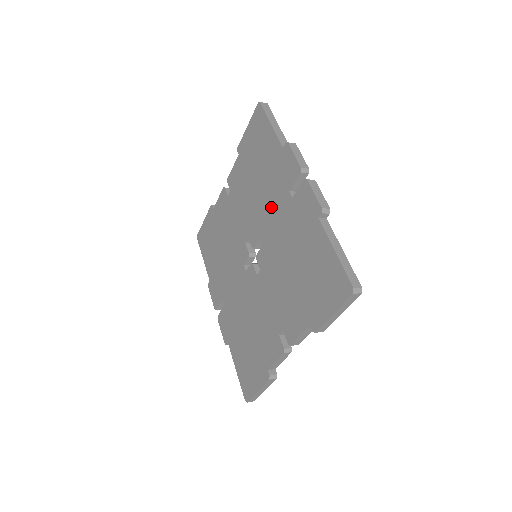
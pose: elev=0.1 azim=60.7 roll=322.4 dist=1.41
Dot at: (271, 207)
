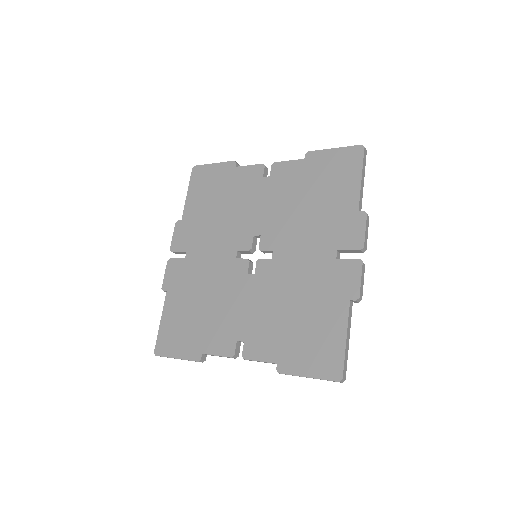
Dot at: (308, 241)
